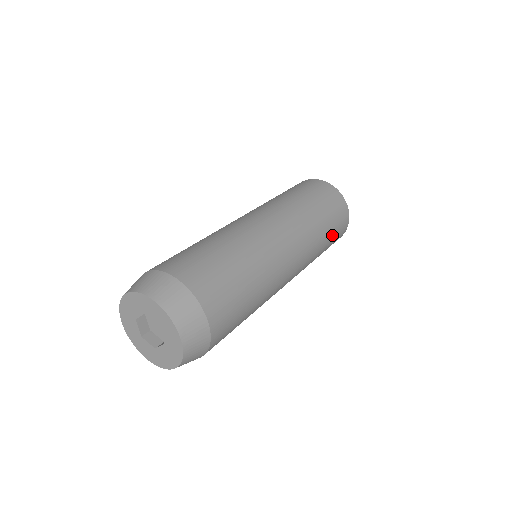
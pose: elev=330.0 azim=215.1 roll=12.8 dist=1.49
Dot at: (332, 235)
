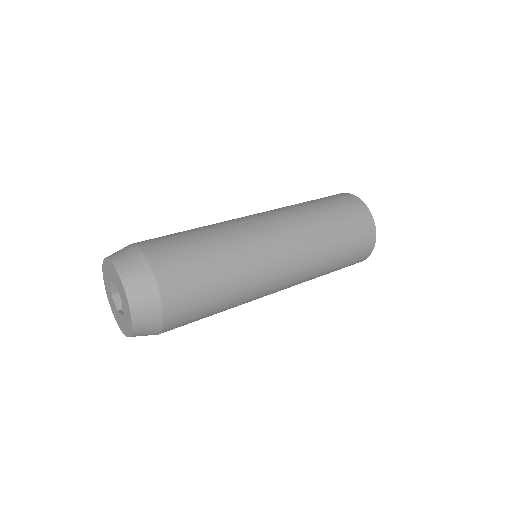
Dot at: (345, 229)
